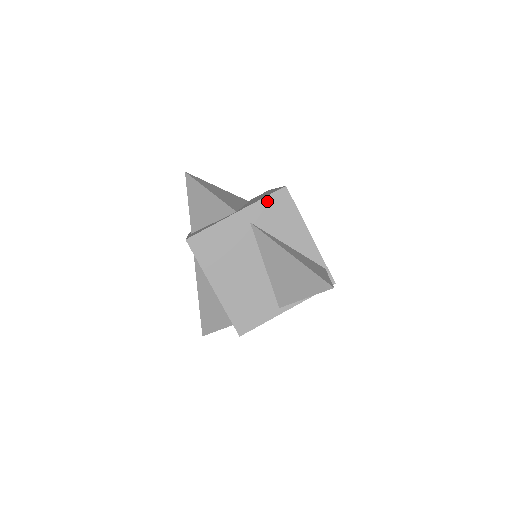
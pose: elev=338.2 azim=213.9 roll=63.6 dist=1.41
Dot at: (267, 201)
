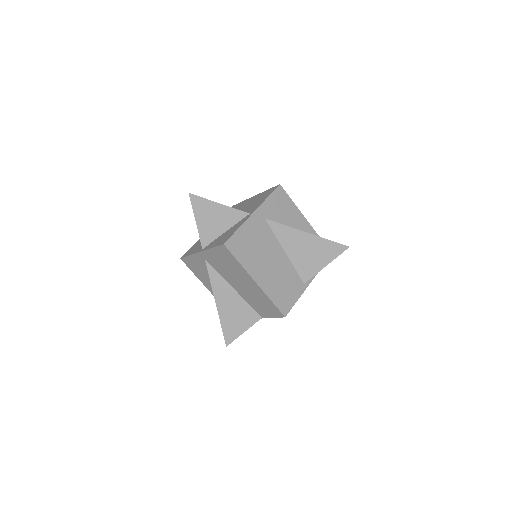
Dot at: (271, 199)
